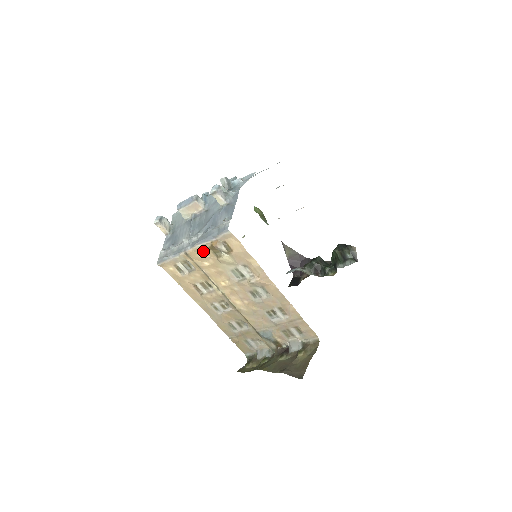
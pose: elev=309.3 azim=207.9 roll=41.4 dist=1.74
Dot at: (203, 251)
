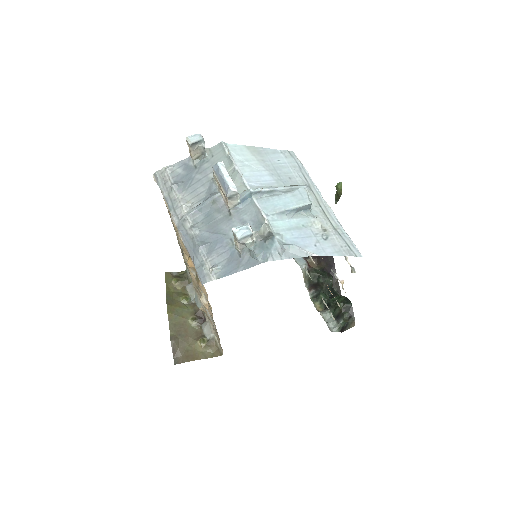
Dot at: occluded
